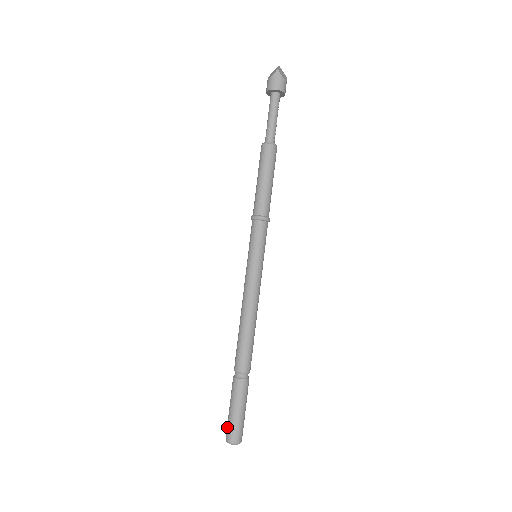
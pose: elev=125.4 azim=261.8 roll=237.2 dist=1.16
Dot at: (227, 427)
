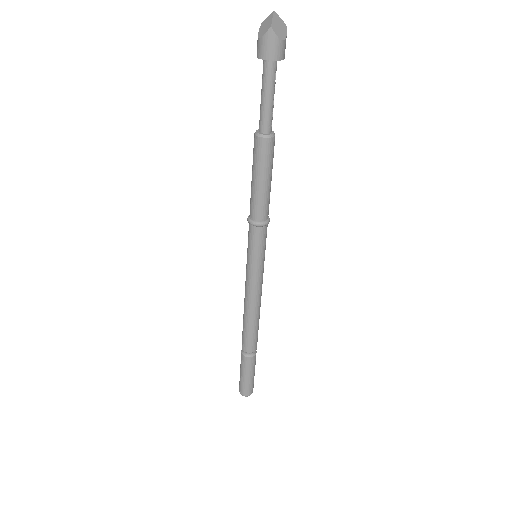
Dot at: (239, 384)
